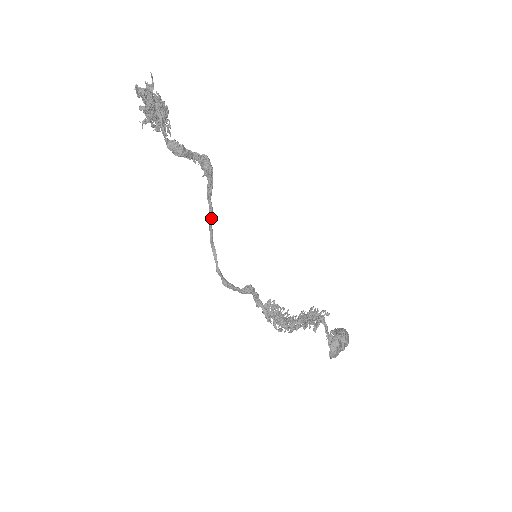
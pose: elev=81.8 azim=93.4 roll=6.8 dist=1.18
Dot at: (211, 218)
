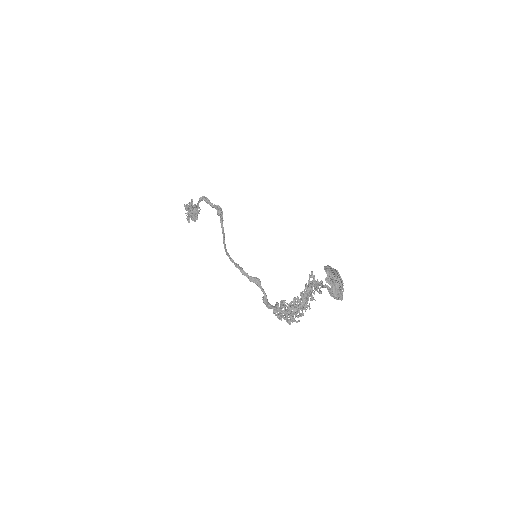
Dot at: (224, 235)
